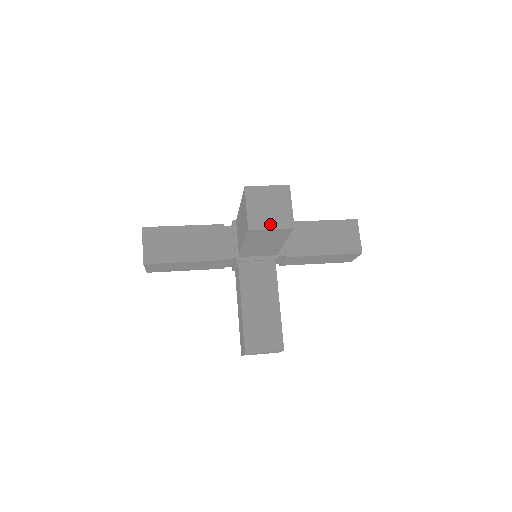
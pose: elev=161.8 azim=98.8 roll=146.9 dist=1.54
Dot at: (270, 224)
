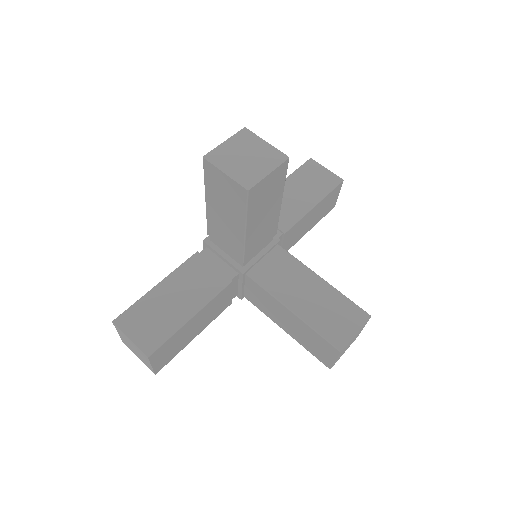
Dot at: (263, 170)
